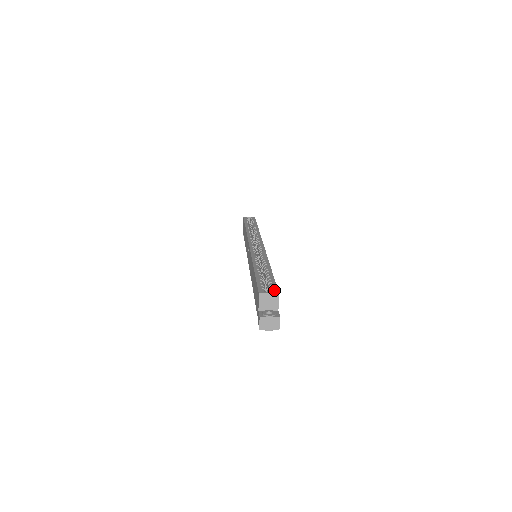
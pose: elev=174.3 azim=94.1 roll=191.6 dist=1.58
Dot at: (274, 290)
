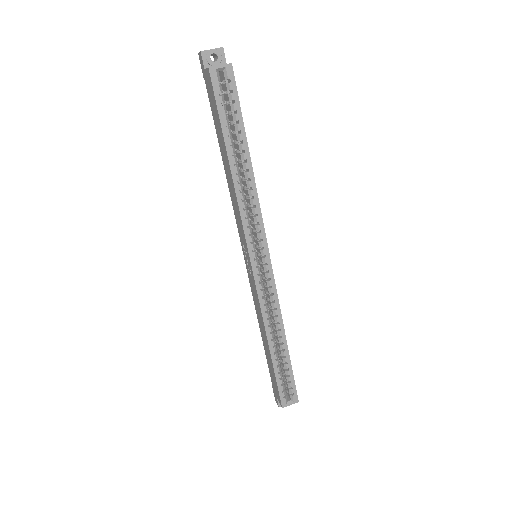
Dot at: (295, 399)
